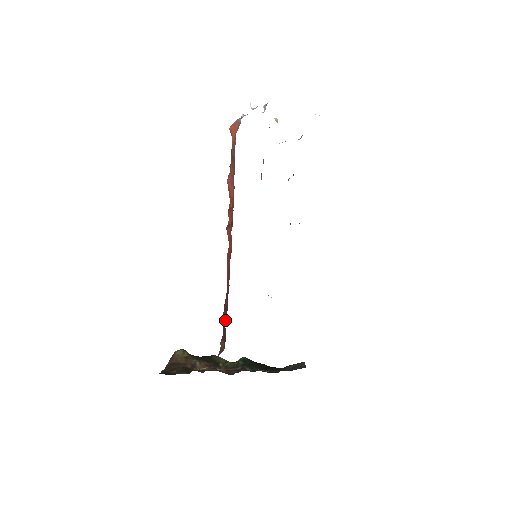
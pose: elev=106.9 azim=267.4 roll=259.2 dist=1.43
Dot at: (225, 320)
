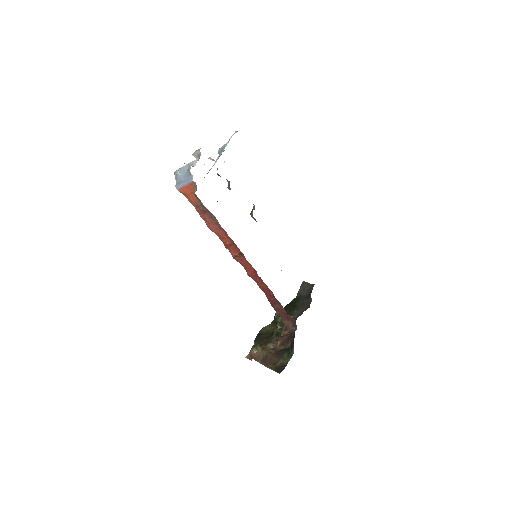
Dot at: (281, 310)
